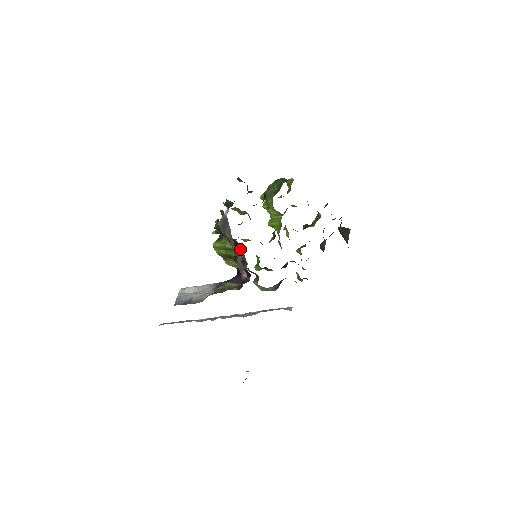
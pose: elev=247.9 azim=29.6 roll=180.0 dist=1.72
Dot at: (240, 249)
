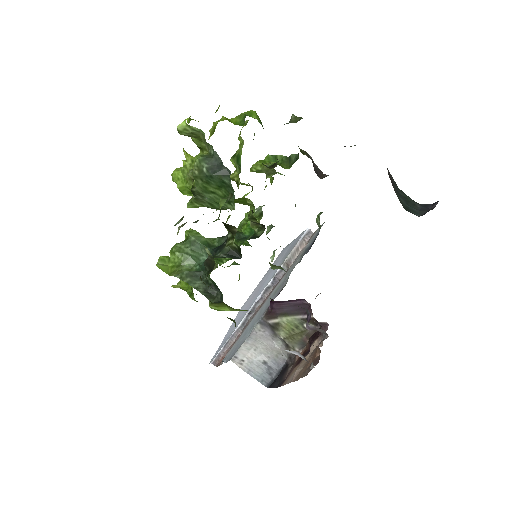
Dot at: occluded
